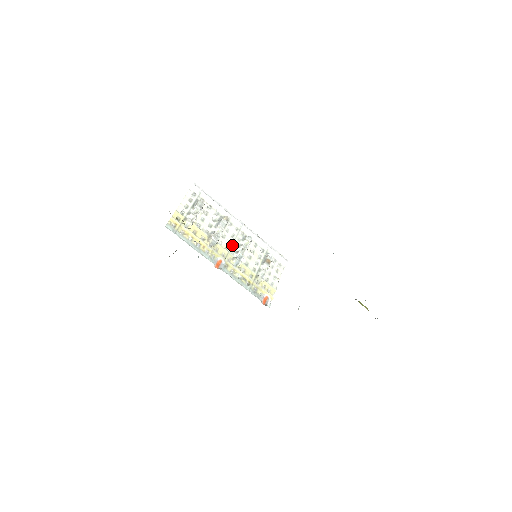
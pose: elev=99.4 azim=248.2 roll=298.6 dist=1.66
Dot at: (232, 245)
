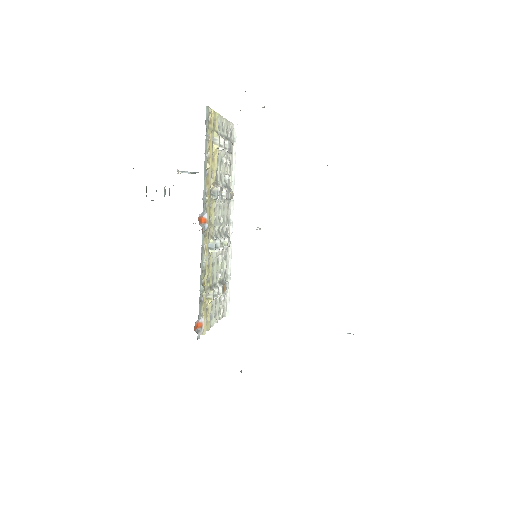
Dot at: (219, 224)
